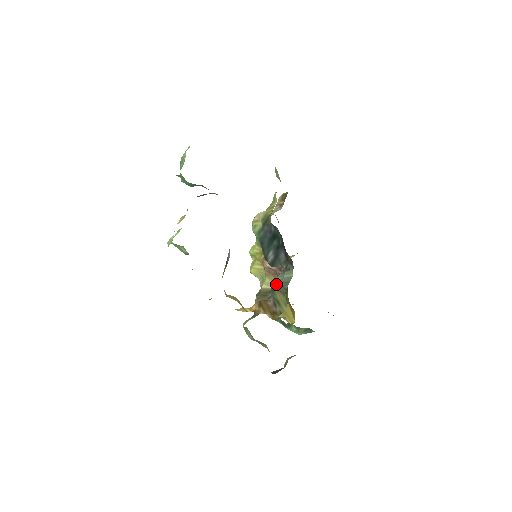
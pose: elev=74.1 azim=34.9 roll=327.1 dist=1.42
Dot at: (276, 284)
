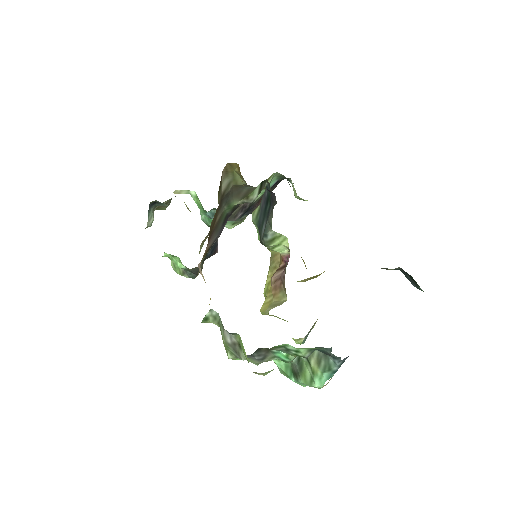
Dot at: occluded
